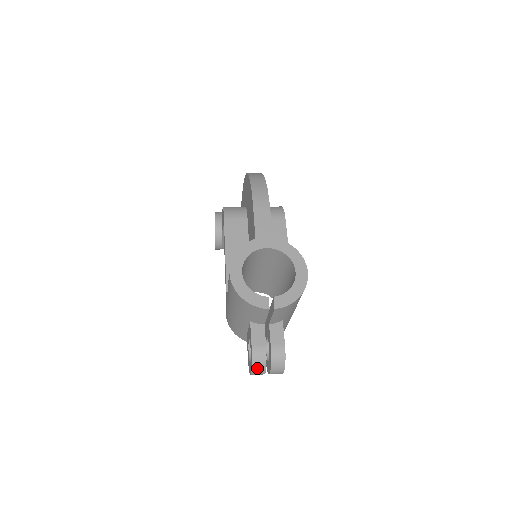
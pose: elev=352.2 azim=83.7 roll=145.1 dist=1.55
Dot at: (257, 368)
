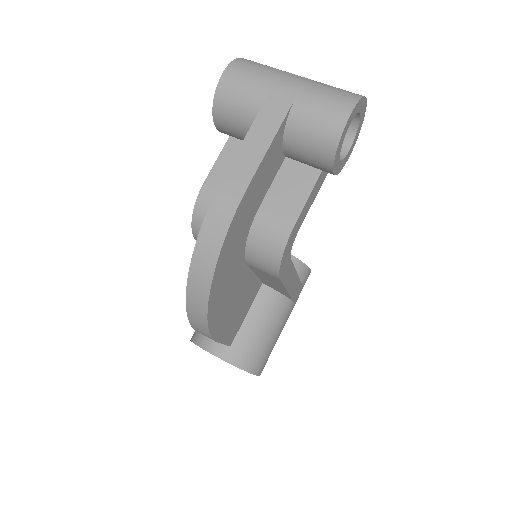
Dot at: occluded
